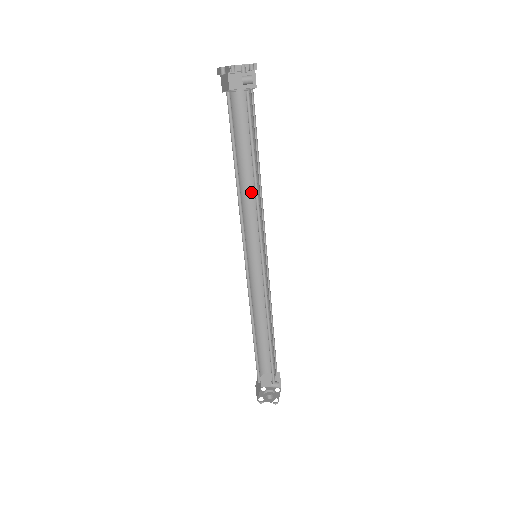
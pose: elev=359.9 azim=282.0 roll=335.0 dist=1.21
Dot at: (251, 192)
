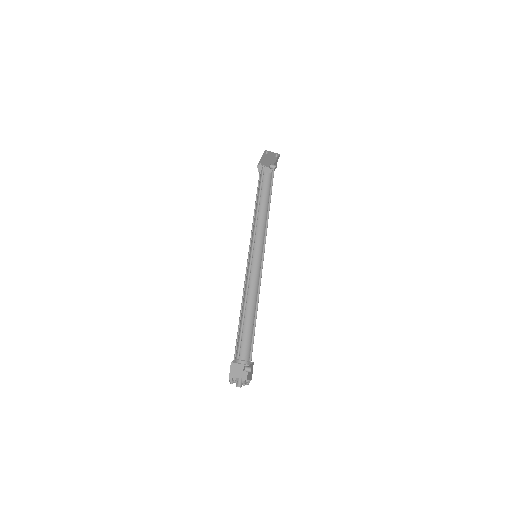
Dot at: (258, 222)
